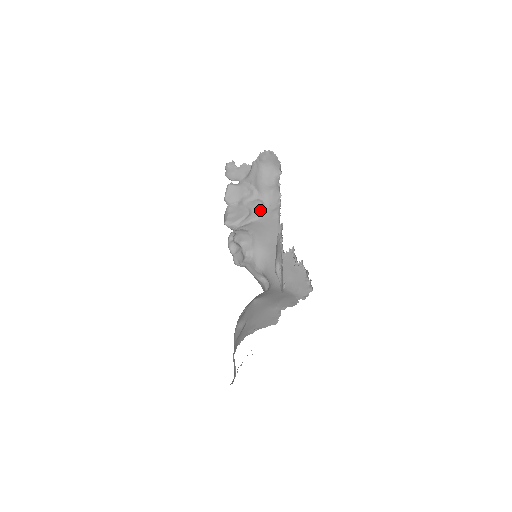
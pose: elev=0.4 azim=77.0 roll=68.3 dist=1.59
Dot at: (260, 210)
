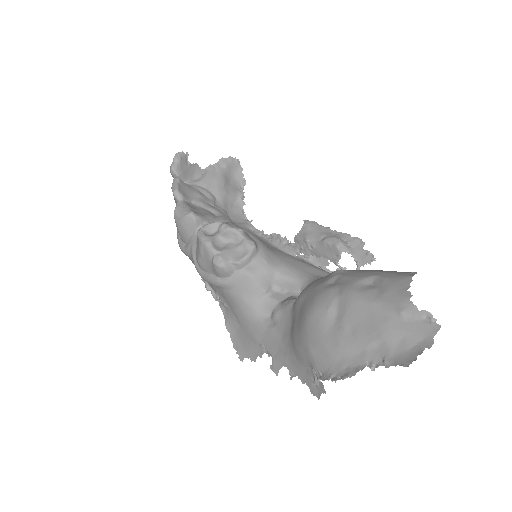
Dot at: occluded
